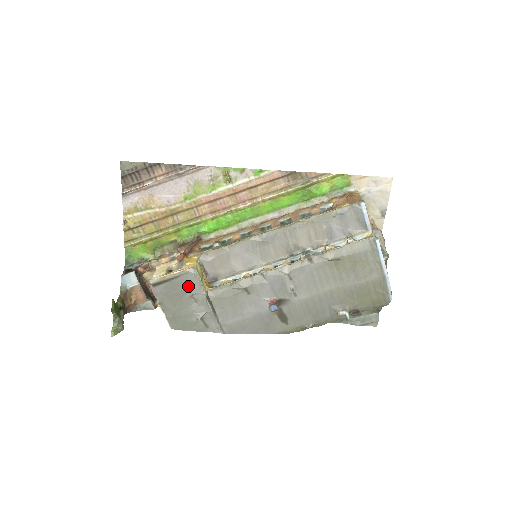
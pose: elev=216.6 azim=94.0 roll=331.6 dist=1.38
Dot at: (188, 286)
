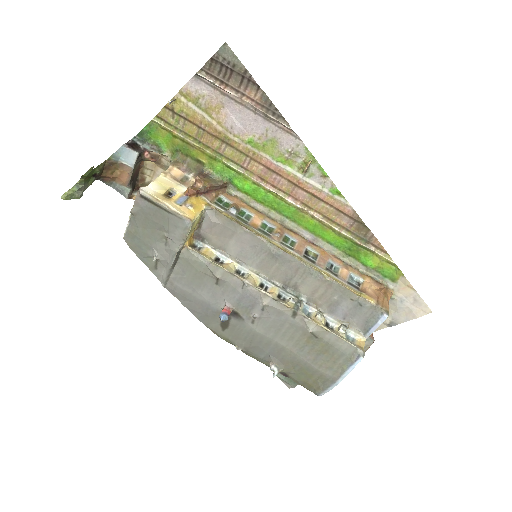
Dot at: (171, 228)
